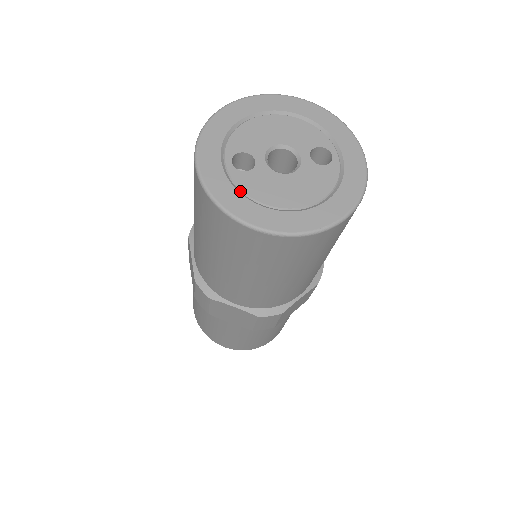
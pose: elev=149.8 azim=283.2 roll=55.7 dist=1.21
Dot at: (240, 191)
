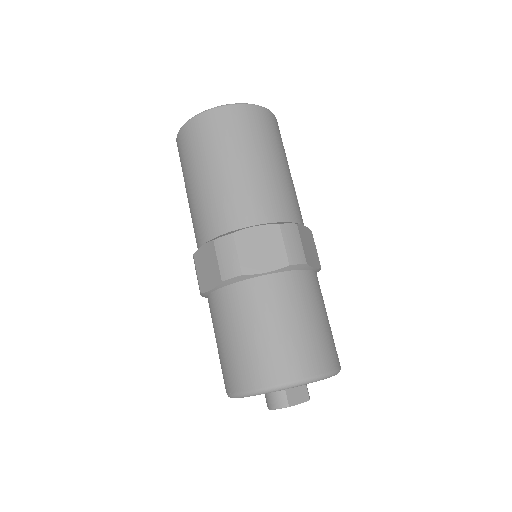
Dot at: occluded
